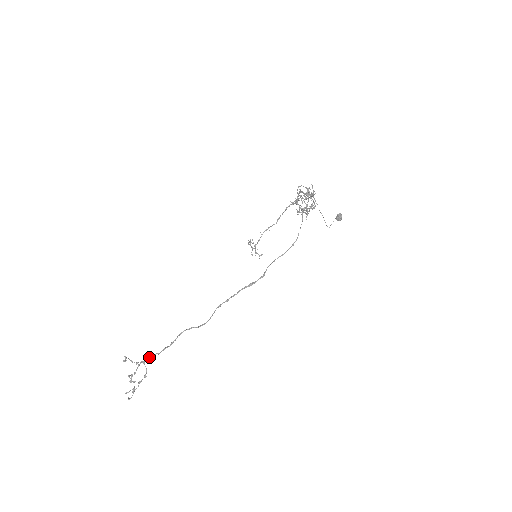
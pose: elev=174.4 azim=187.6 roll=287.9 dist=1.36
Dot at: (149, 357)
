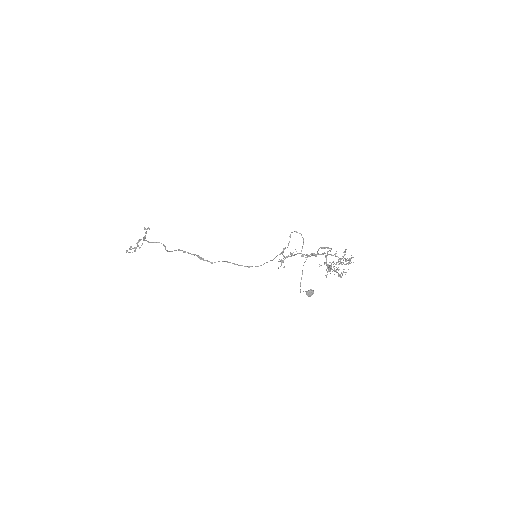
Dot at: (143, 238)
